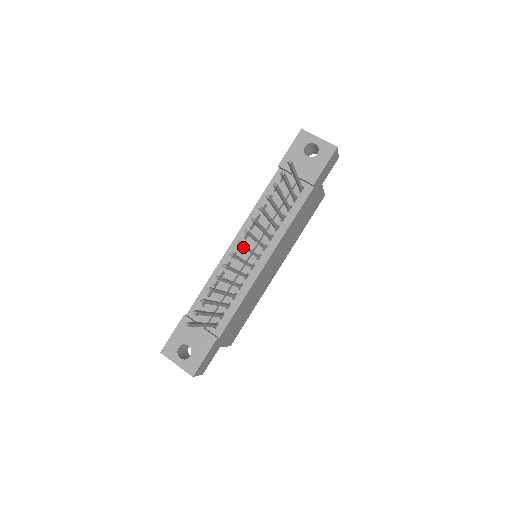
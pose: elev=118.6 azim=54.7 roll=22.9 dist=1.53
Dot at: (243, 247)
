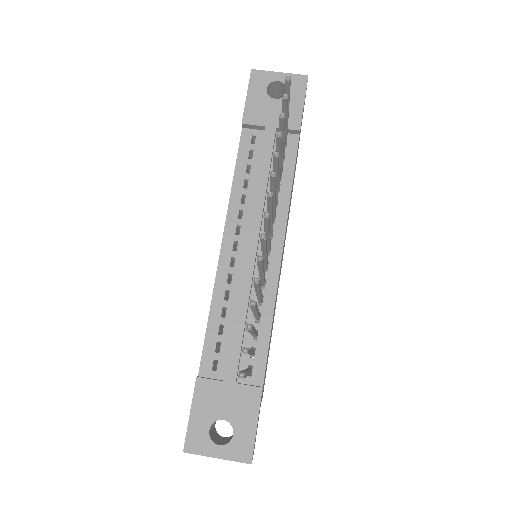
Dot at: (268, 225)
